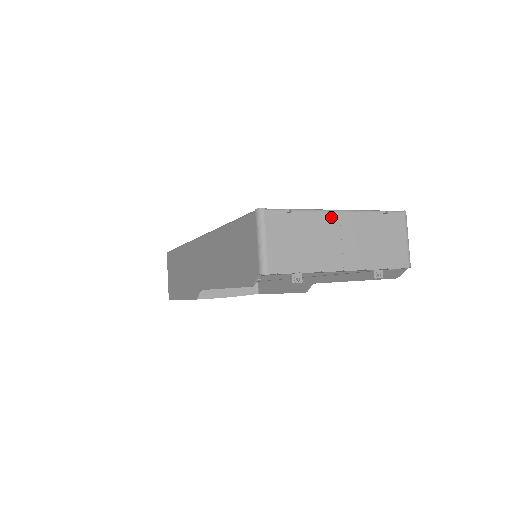
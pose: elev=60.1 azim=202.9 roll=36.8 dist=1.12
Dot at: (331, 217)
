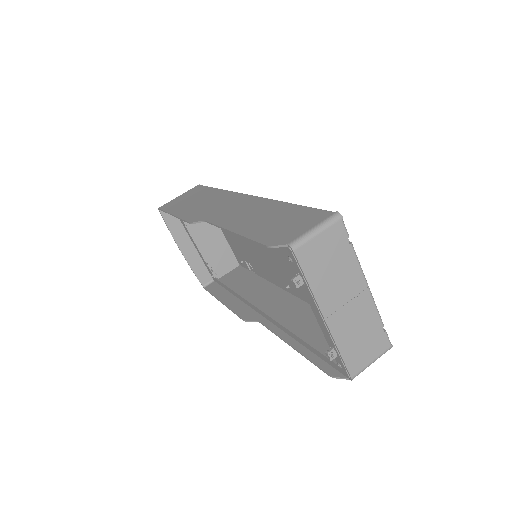
Dot at: (361, 282)
